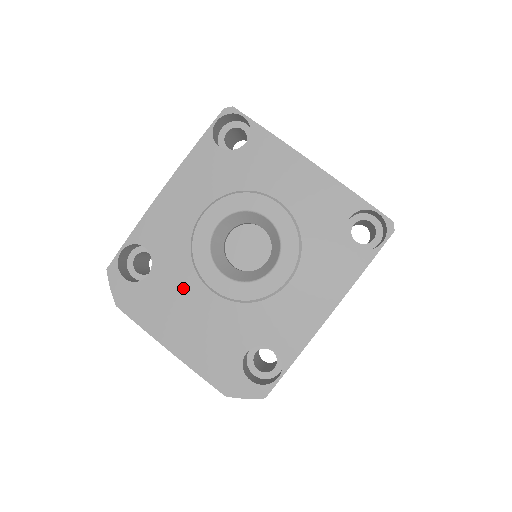
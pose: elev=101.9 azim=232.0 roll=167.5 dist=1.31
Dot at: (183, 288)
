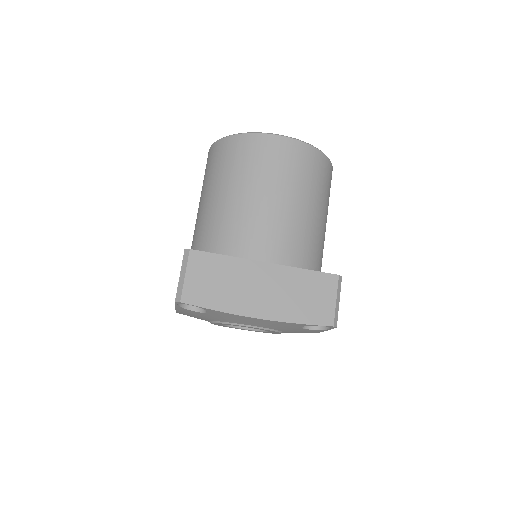
Dot at: occluded
